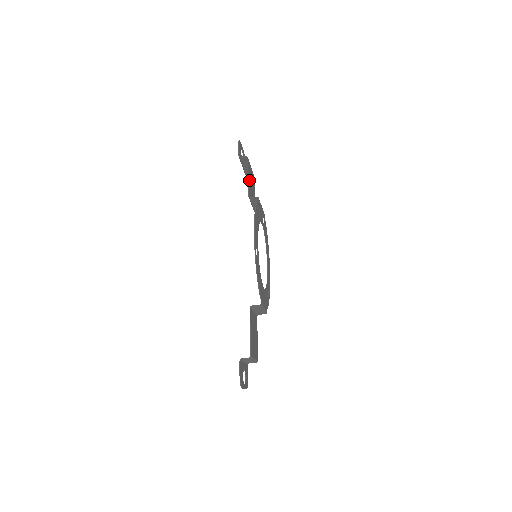
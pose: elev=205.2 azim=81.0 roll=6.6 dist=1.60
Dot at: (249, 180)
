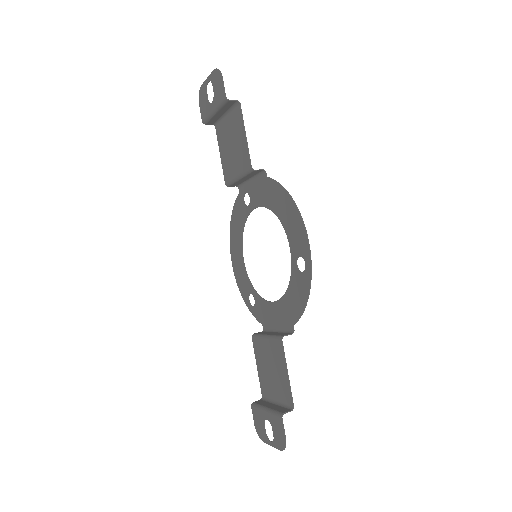
Dot at: (242, 140)
